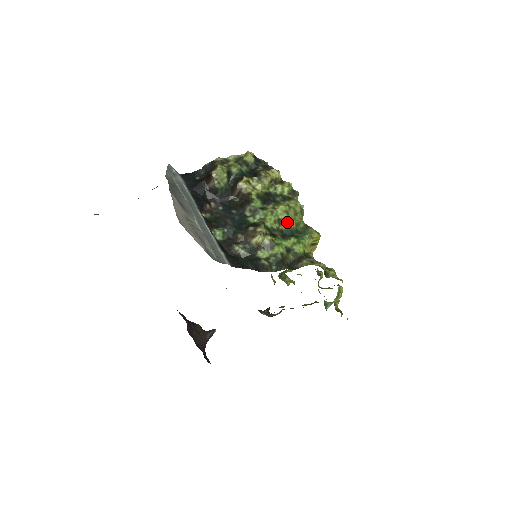
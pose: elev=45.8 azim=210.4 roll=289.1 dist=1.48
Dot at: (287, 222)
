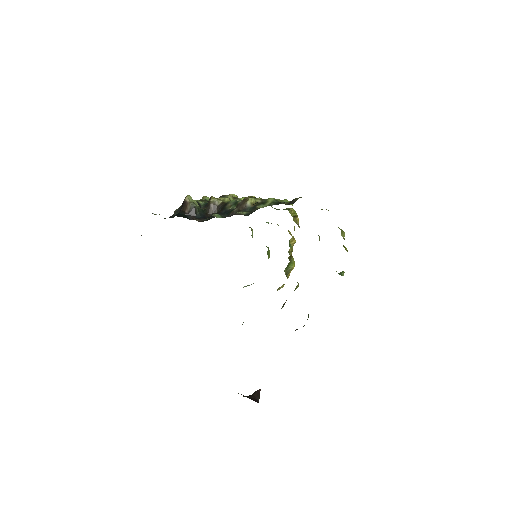
Dot at: occluded
